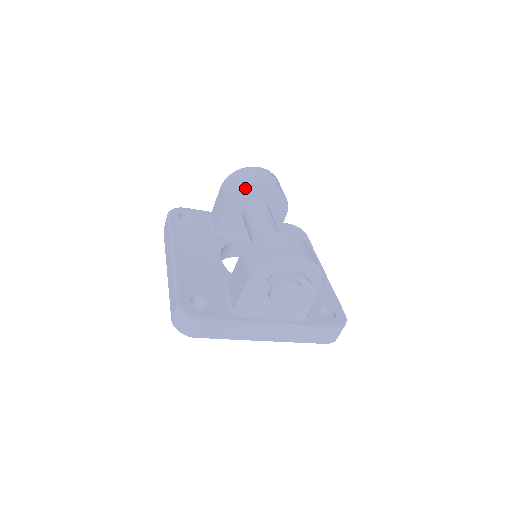
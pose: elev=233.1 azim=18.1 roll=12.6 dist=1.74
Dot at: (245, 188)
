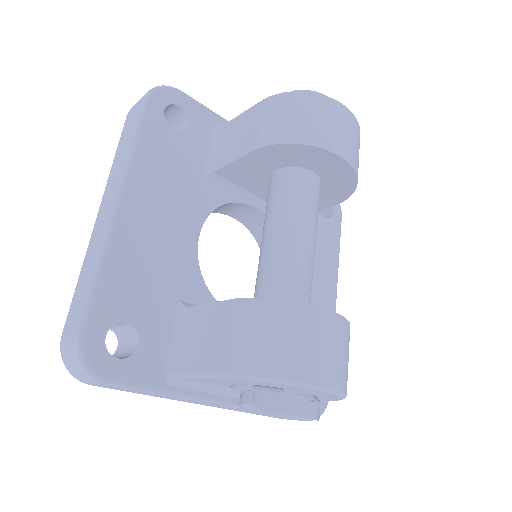
Dot at: (303, 147)
